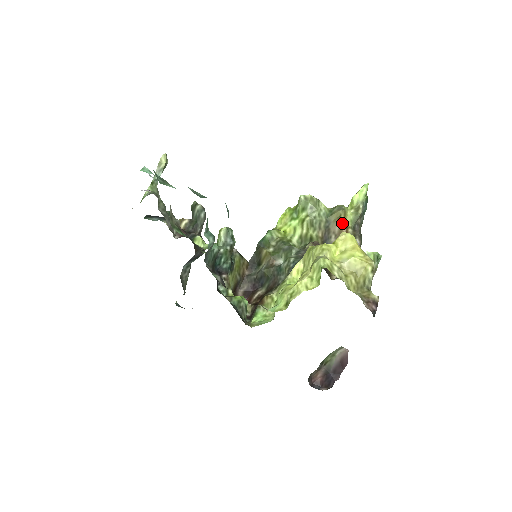
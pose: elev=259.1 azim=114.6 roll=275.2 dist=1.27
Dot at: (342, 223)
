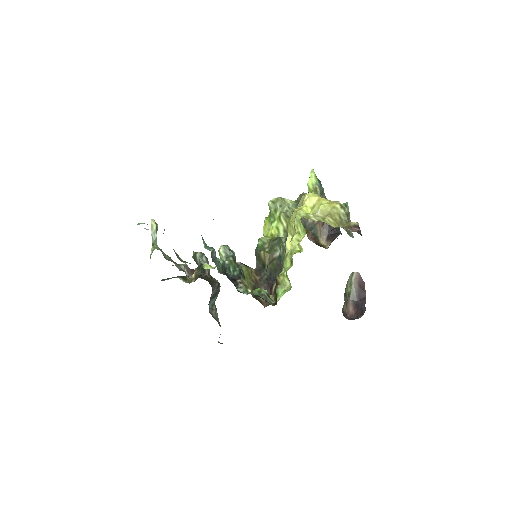
Dot at: occluded
